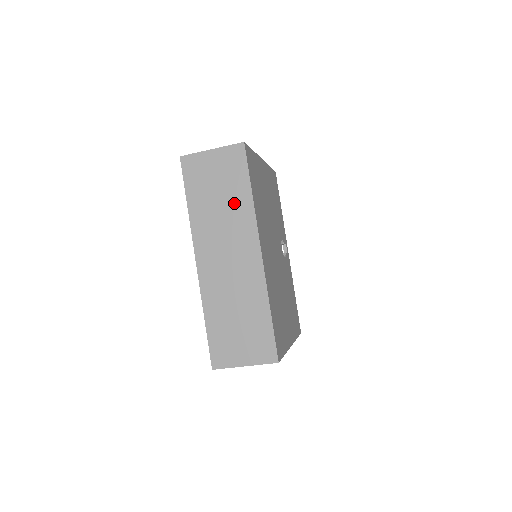
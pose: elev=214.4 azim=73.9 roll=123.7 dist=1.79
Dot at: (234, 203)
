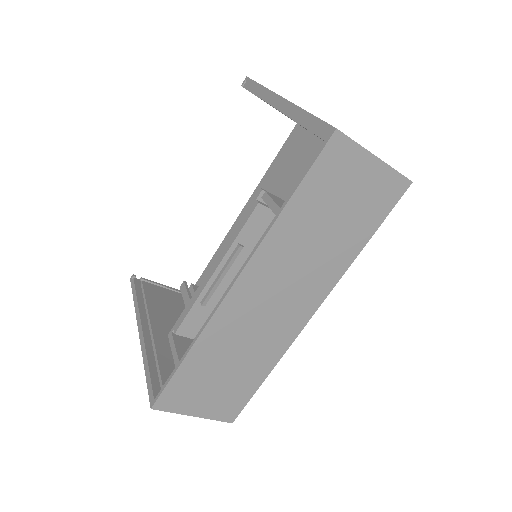
Dot at: (337, 245)
